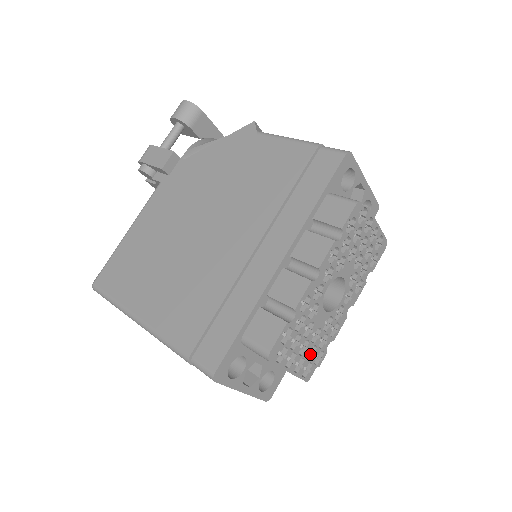
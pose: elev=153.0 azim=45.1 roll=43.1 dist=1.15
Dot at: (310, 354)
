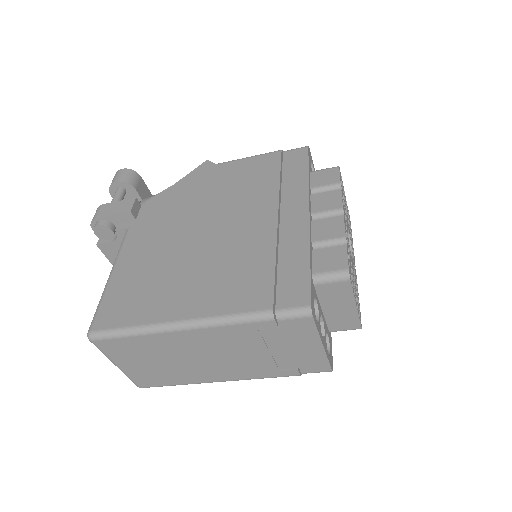
Dot at: occluded
